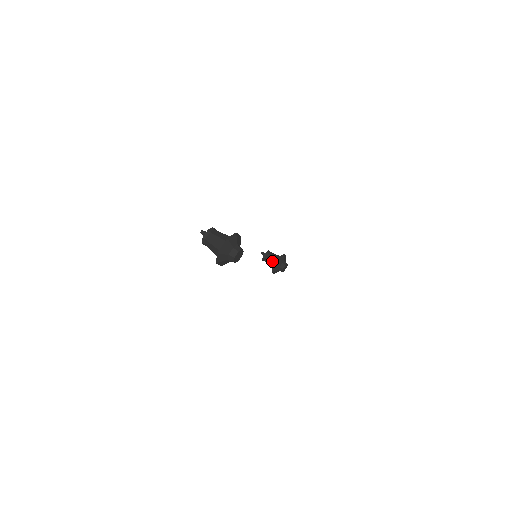
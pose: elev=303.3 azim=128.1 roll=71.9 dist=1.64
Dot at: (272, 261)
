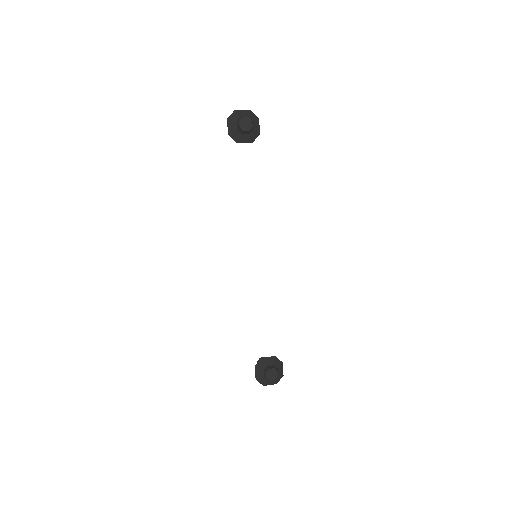
Dot at: occluded
